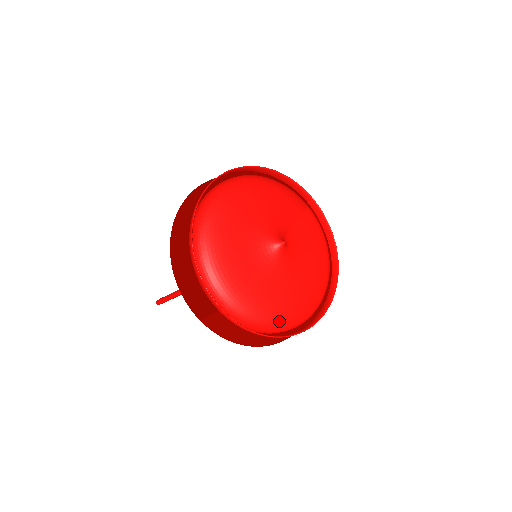
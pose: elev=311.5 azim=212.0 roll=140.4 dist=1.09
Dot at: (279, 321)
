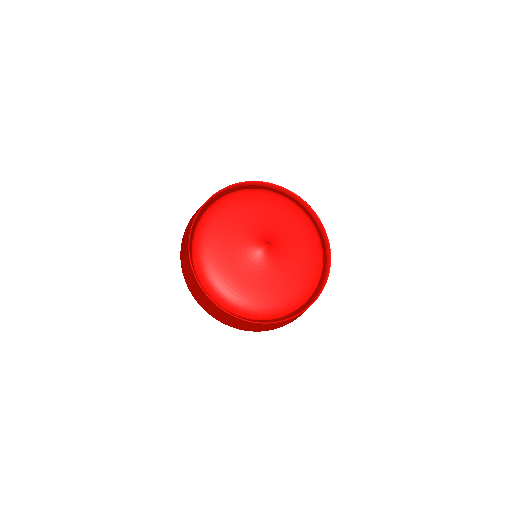
Dot at: (223, 293)
